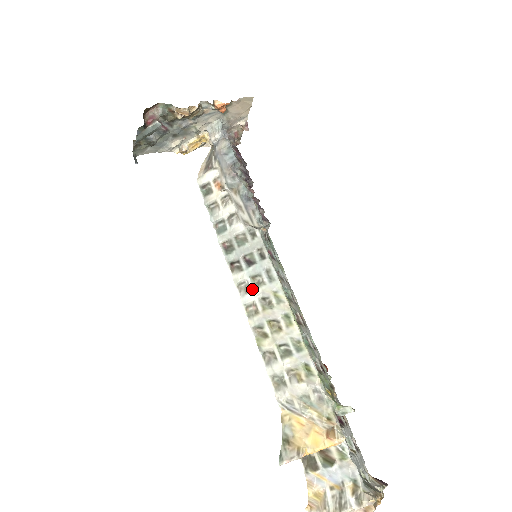
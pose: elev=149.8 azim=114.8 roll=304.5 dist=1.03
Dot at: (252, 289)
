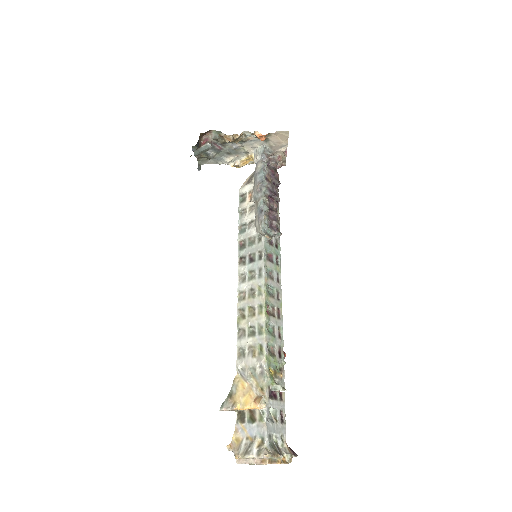
Dot at: (247, 280)
